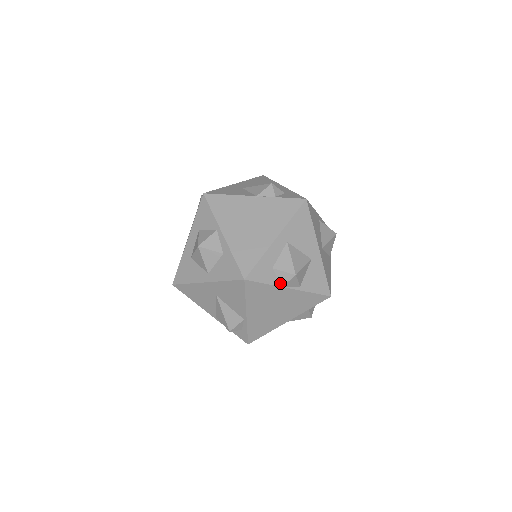
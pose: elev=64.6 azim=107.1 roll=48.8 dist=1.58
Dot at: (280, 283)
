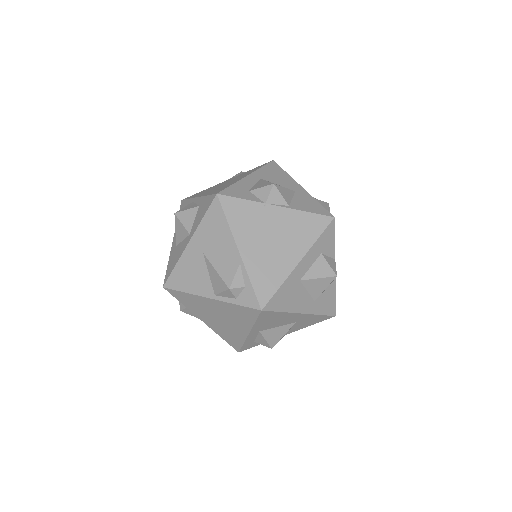
Dot at: (262, 201)
